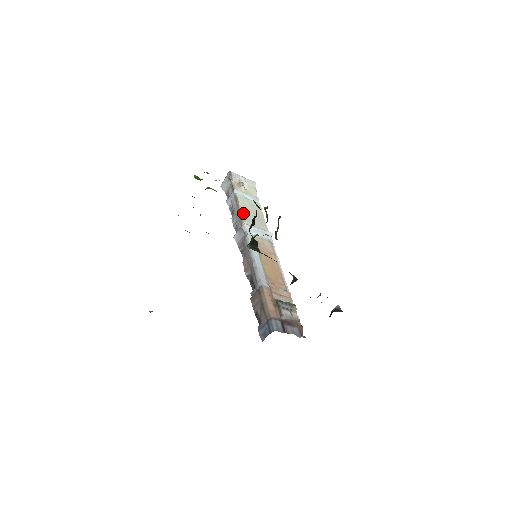
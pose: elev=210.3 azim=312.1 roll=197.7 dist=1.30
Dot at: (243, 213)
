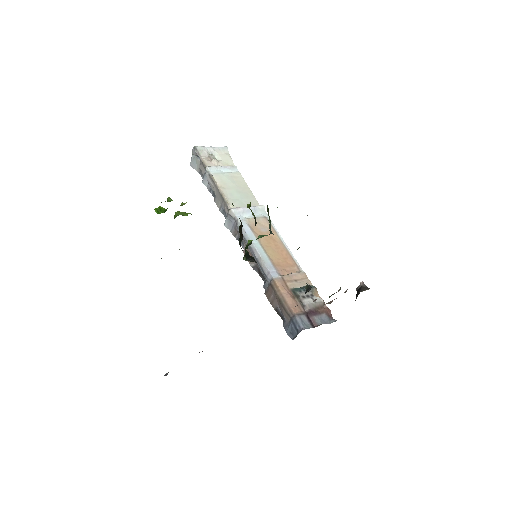
Dot at: (225, 194)
